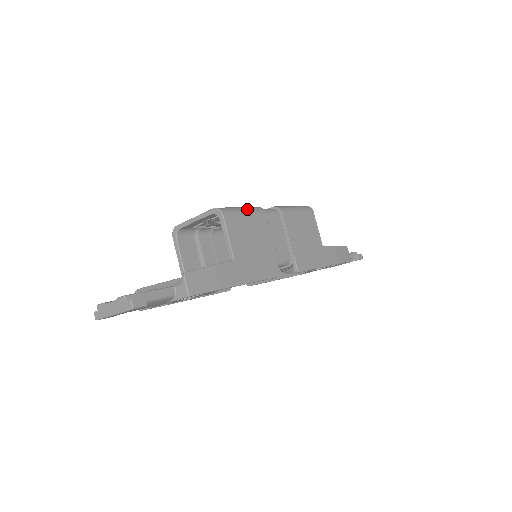
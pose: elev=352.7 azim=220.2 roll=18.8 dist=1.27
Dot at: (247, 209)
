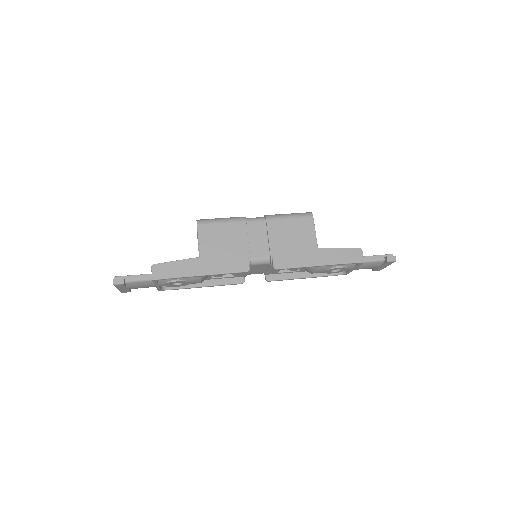
Dot at: (226, 219)
